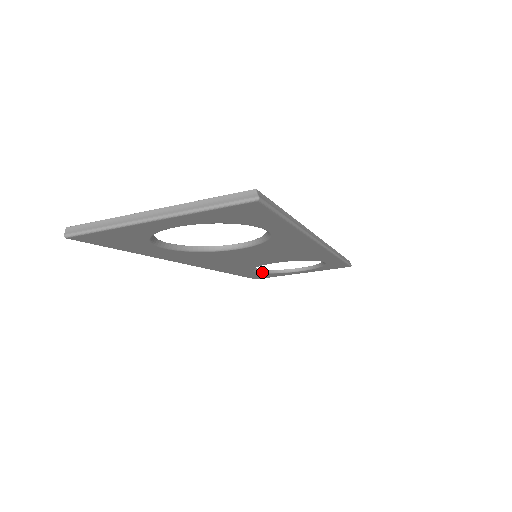
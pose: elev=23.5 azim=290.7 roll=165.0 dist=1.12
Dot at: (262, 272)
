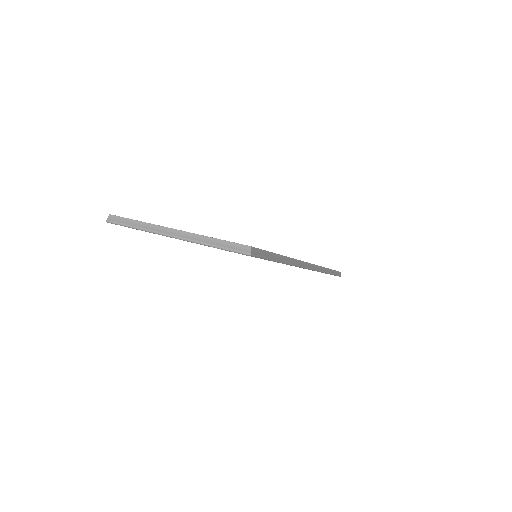
Dot at: occluded
